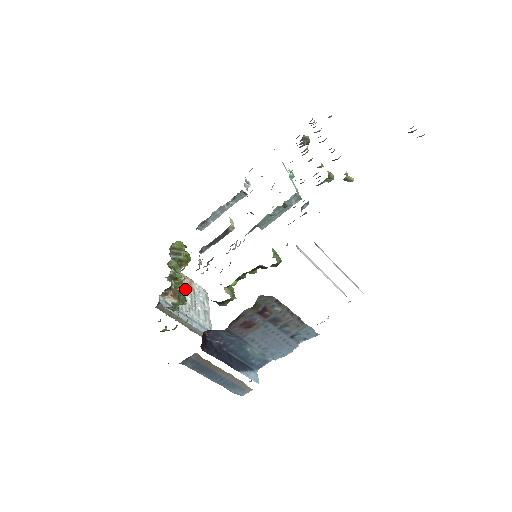
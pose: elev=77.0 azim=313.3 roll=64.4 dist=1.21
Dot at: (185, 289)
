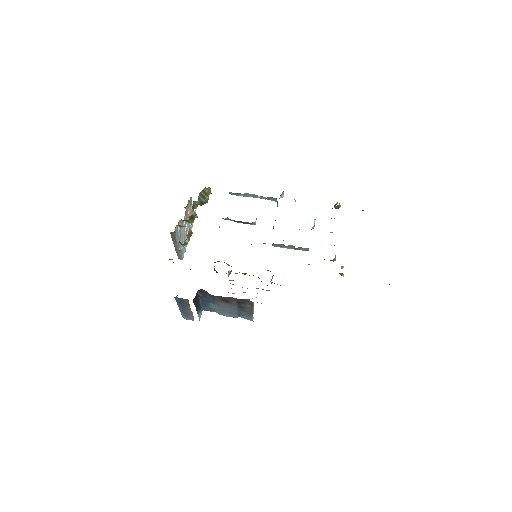
Dot at: occluded
